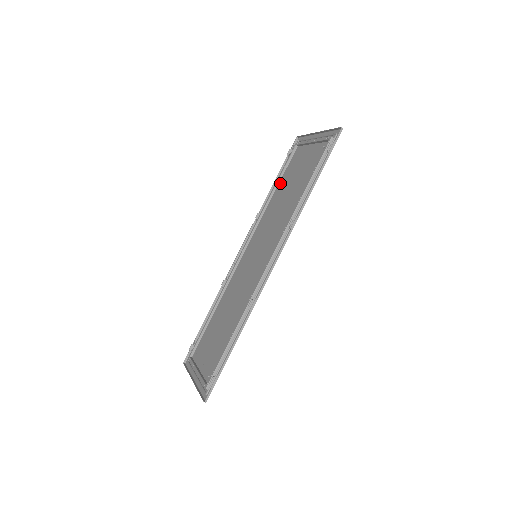
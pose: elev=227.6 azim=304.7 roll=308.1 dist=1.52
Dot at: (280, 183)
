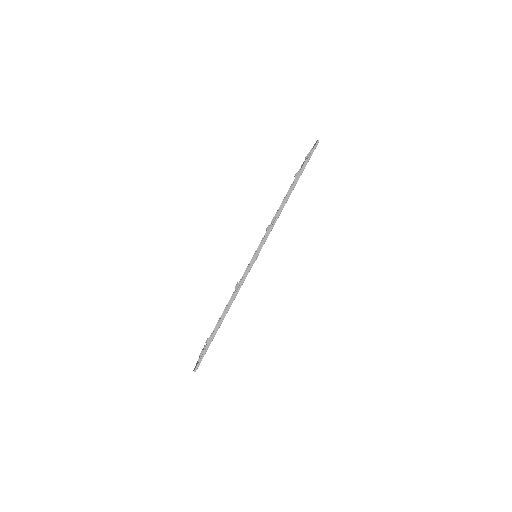
Dot at: occluded
